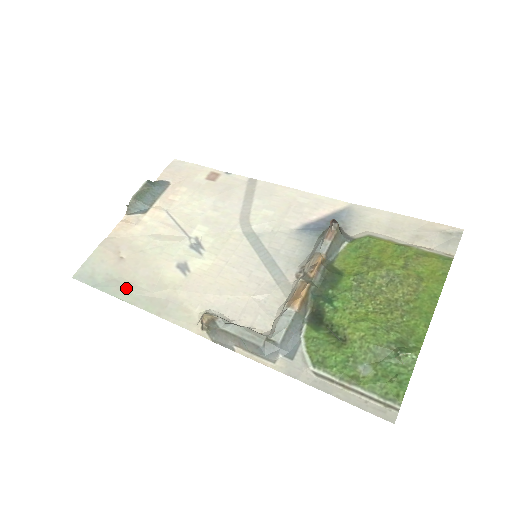
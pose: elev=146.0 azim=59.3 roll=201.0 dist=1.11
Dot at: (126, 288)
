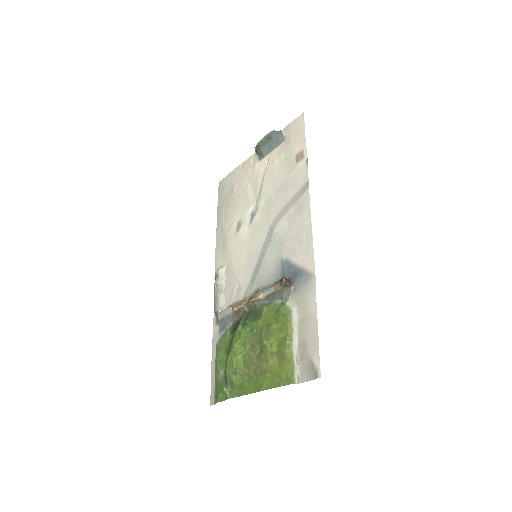
Dot at: (221, 215)
